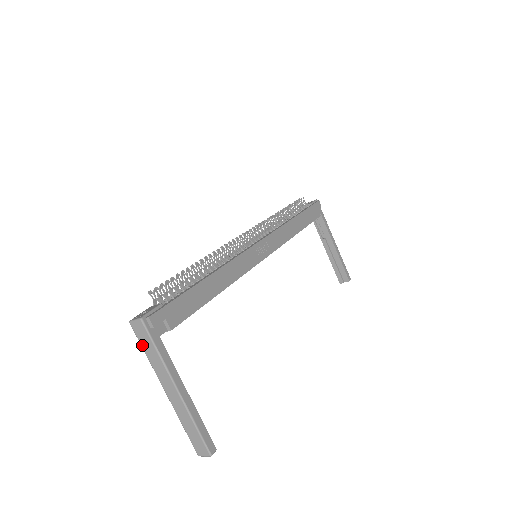
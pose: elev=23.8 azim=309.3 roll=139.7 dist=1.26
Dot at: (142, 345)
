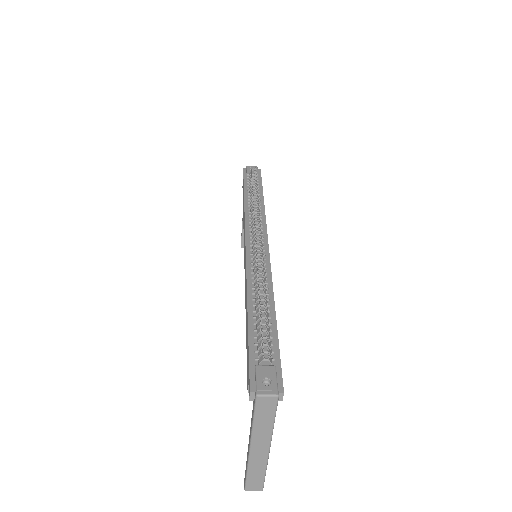
Dot at: (257, 415)
